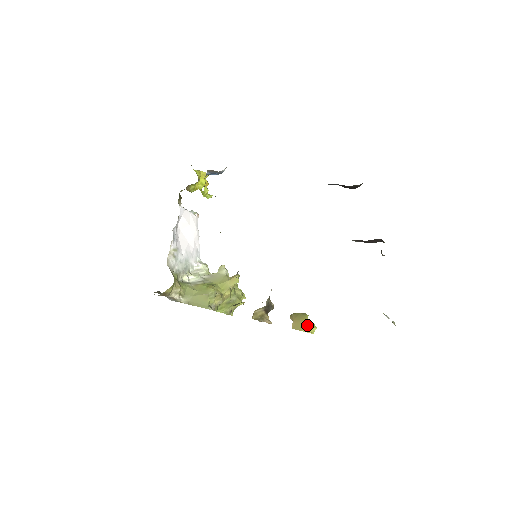
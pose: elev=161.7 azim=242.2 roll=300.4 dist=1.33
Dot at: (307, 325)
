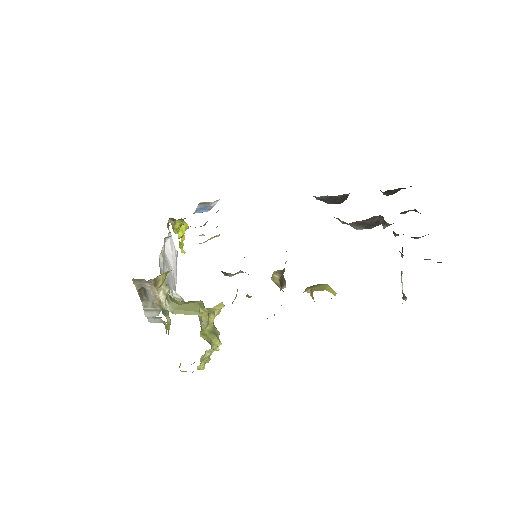
Dot at: (328, 287)
